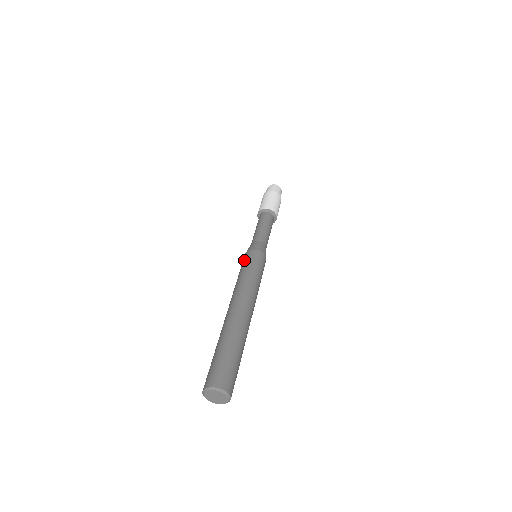
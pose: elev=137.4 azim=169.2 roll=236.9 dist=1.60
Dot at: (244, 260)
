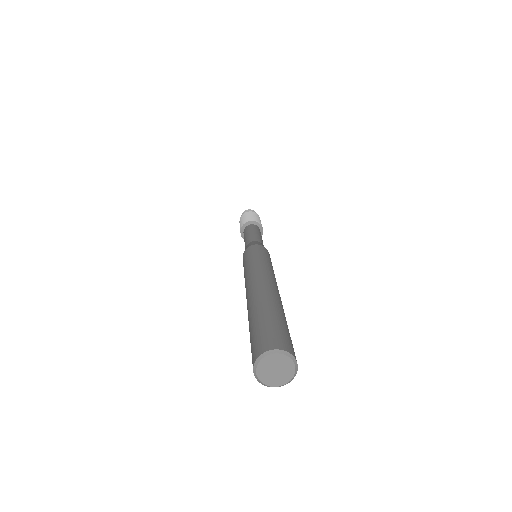
Dot at: (252, 250)
